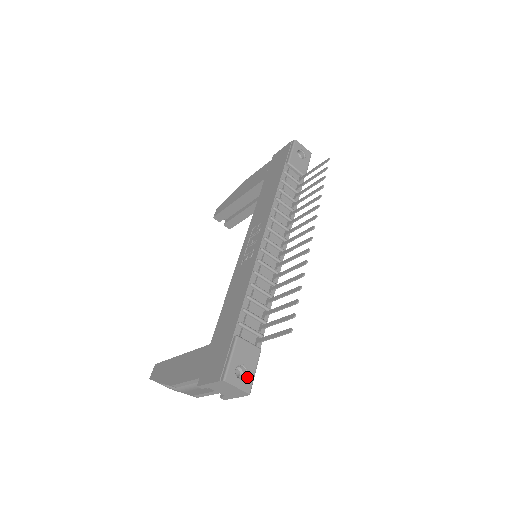
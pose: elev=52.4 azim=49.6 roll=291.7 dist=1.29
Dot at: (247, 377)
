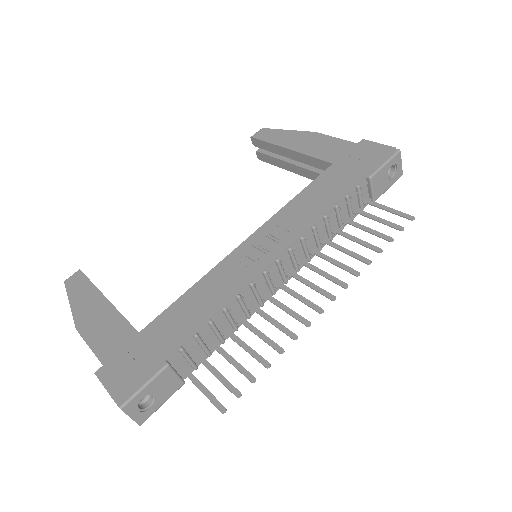
Dot at: (149, 409)
